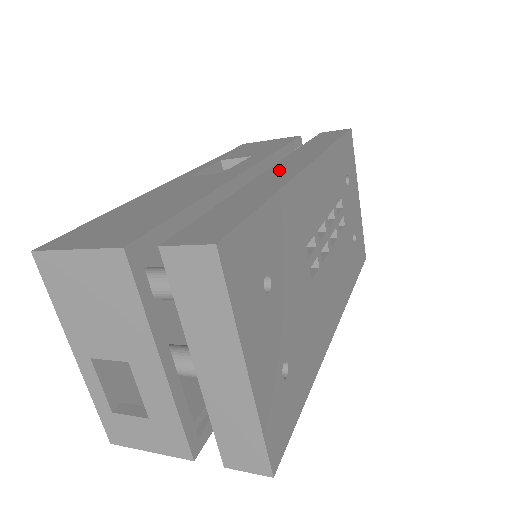
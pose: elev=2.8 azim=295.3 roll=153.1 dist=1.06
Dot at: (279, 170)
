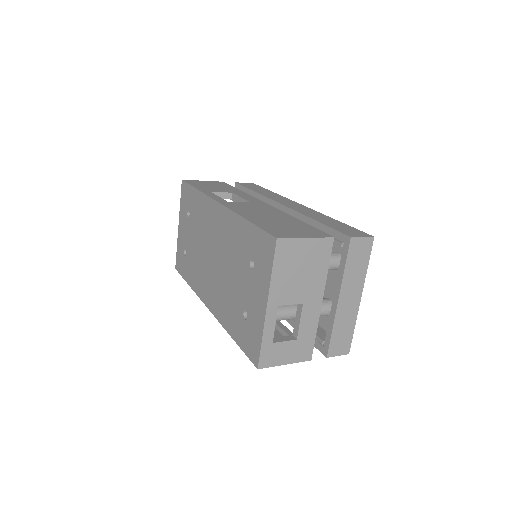
Dot at: (293, 206)
